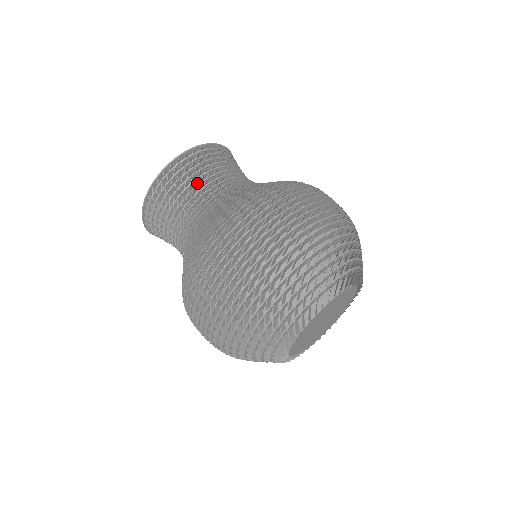
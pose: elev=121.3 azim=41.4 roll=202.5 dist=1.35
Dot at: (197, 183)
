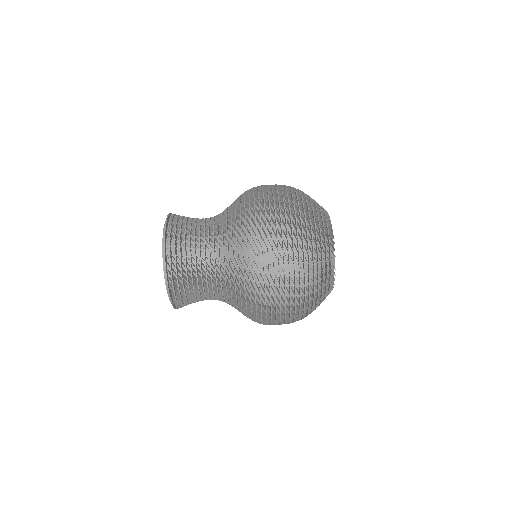
Dot at: (191, 238)
